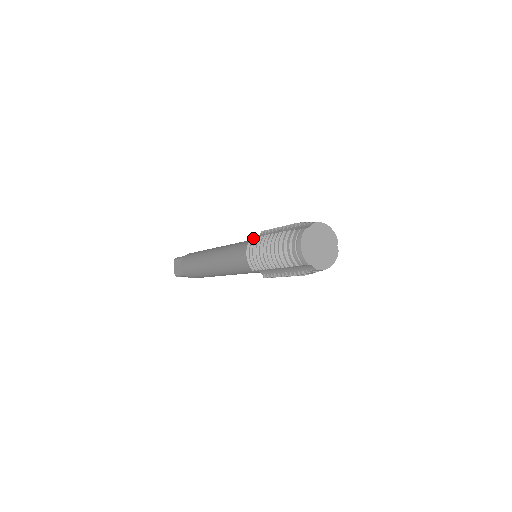
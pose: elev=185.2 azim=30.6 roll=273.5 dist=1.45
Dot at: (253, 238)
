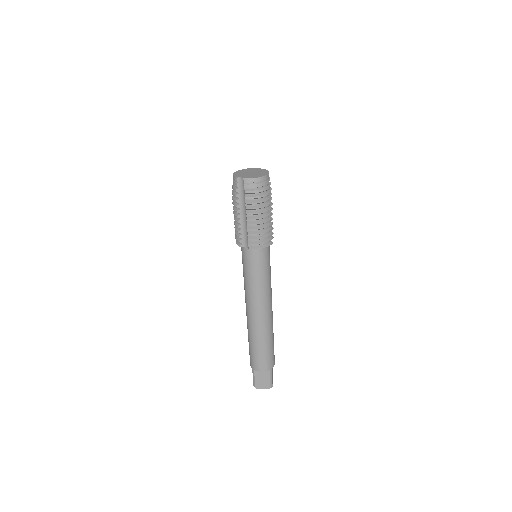
Dot at: occluded
